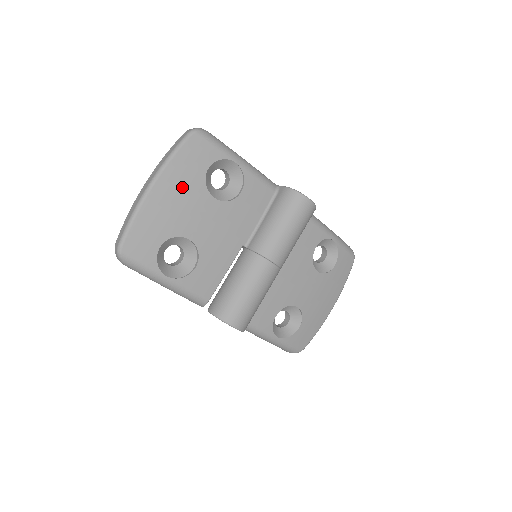
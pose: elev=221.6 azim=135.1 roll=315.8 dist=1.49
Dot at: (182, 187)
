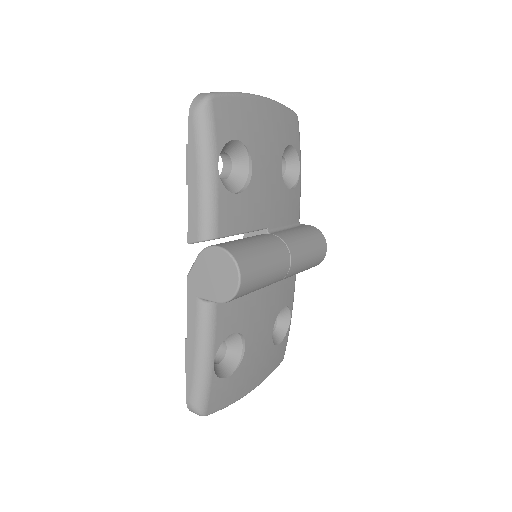
Dot at: (275, 129)
